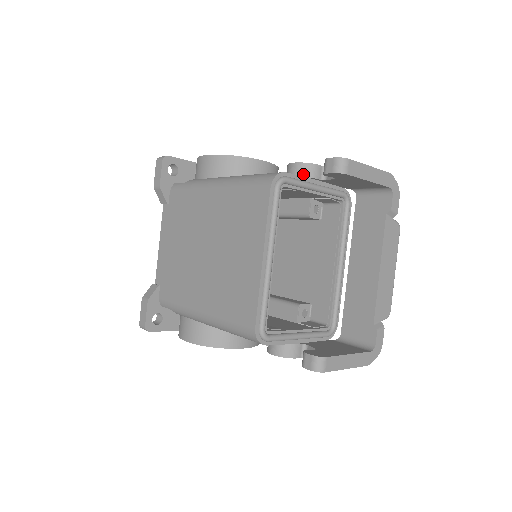
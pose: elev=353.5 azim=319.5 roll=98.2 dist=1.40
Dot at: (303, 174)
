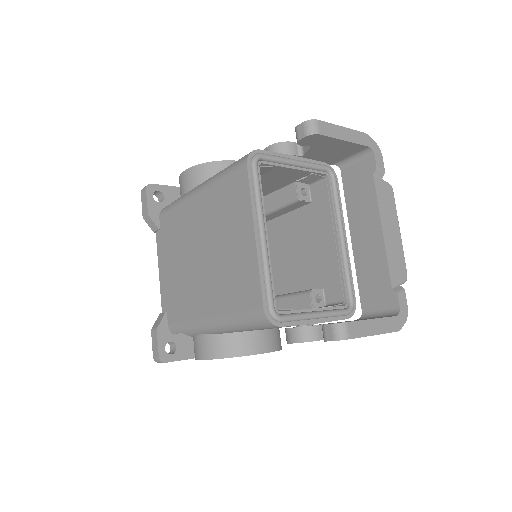
Dot at: occluded
